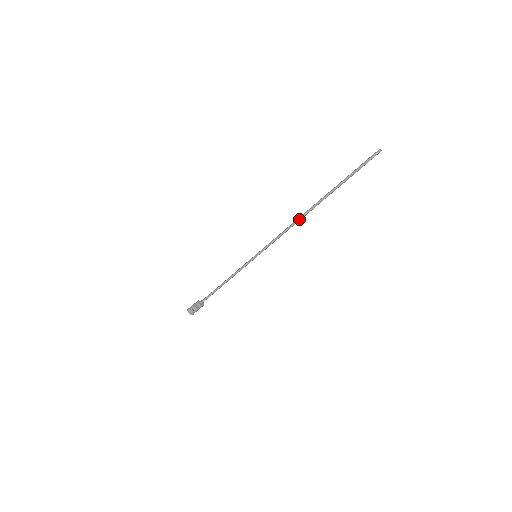
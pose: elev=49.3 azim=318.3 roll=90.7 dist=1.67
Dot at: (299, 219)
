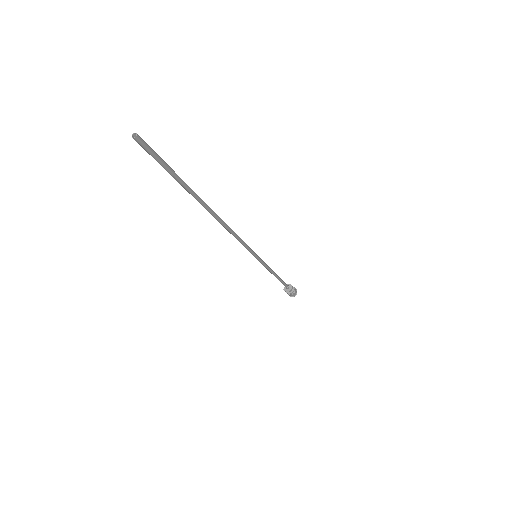
Dot at: (223, 226)
